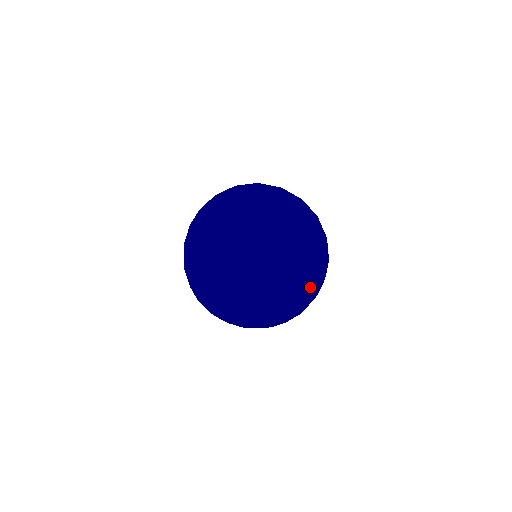
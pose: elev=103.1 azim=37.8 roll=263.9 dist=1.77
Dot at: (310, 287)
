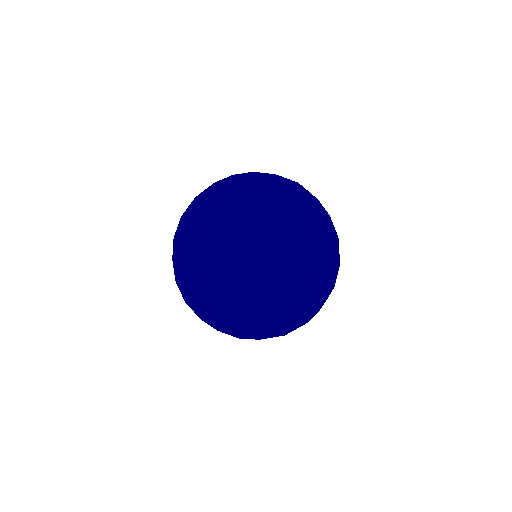
Dot at: (339, 256)
